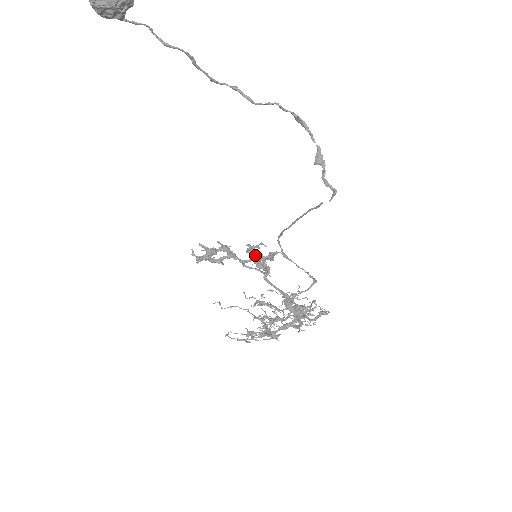
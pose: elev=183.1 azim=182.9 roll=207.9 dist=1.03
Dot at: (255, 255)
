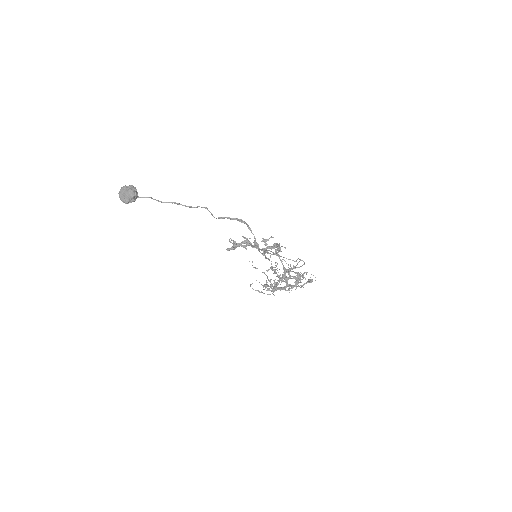
Dot at: (266, 245)
